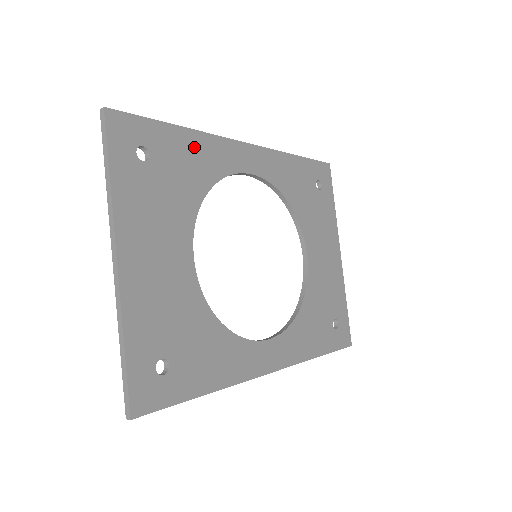
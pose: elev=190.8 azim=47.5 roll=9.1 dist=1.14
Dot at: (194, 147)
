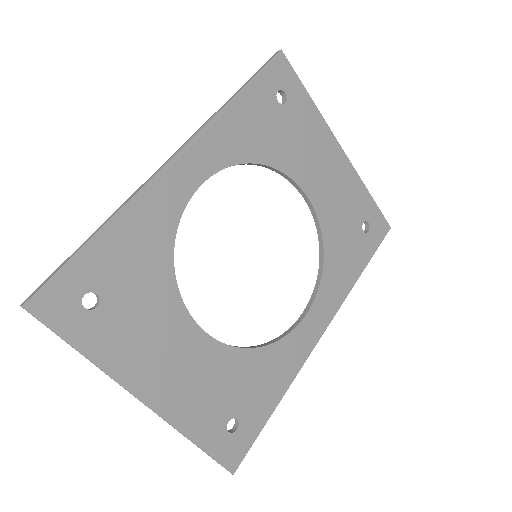
Dot at: (128, 232)
